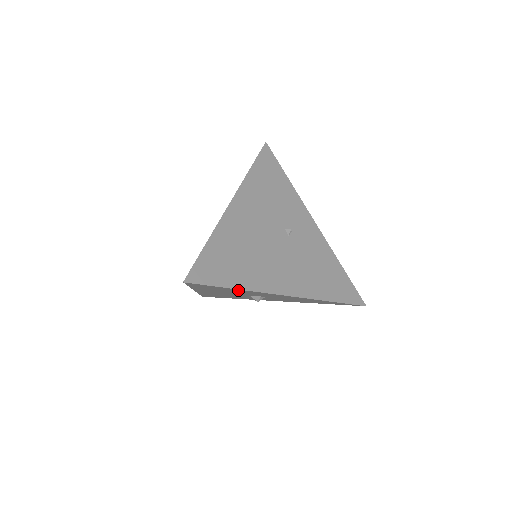
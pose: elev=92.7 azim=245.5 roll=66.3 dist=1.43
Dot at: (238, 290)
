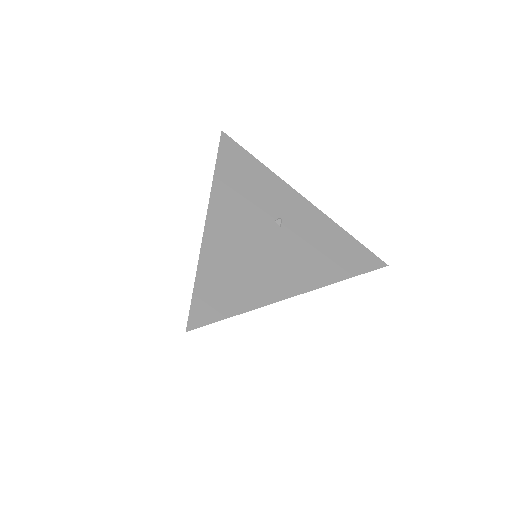
Dot at: occluded
